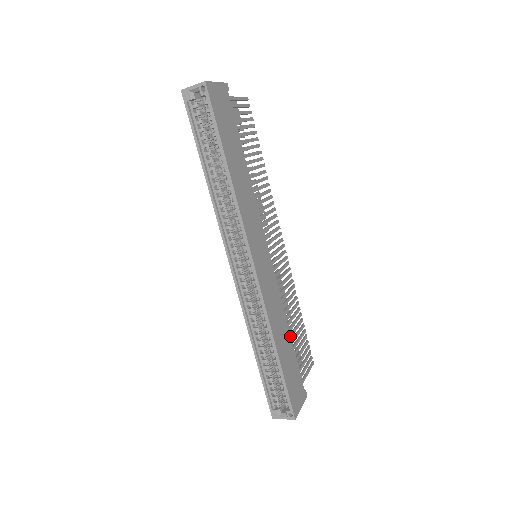
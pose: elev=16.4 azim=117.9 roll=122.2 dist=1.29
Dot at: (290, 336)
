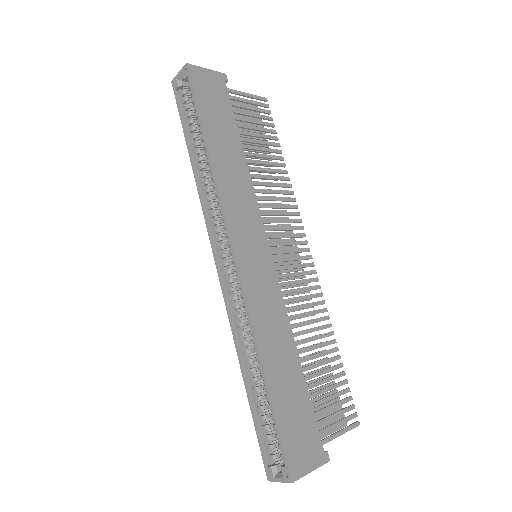
Dot at: (299, 363)
